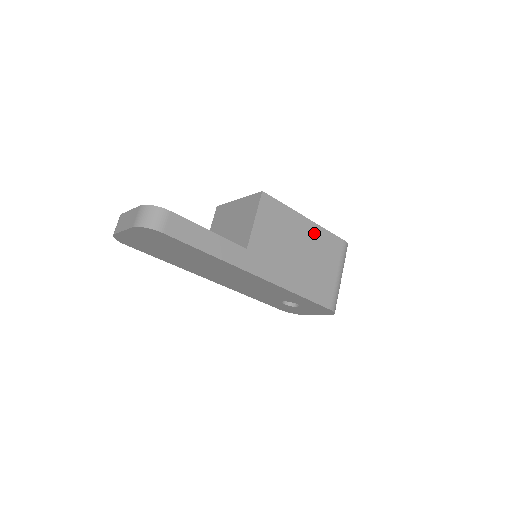
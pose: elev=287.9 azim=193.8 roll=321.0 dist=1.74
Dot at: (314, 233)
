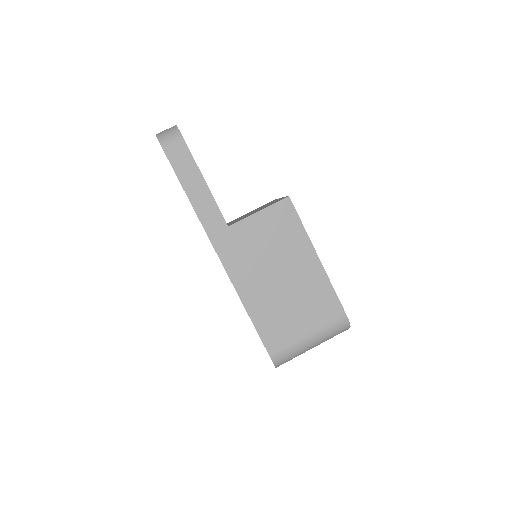
Dot at: (315, 277)
